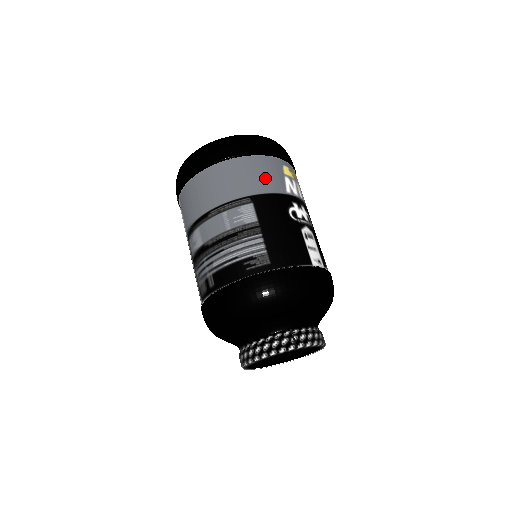
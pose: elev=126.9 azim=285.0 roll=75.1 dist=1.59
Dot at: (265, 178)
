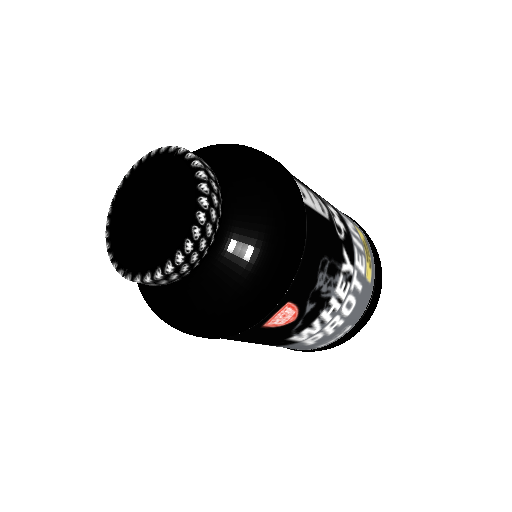
Dot at: occluded
